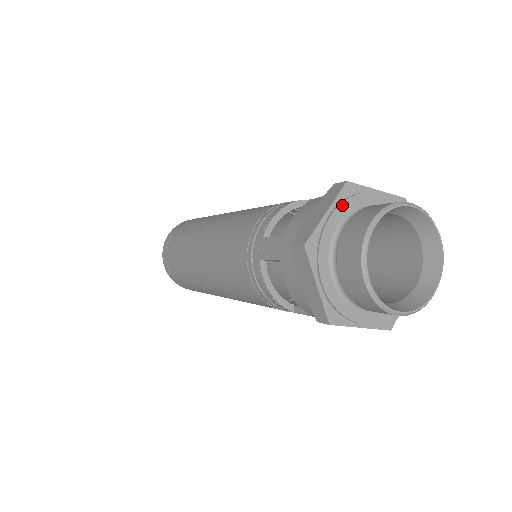
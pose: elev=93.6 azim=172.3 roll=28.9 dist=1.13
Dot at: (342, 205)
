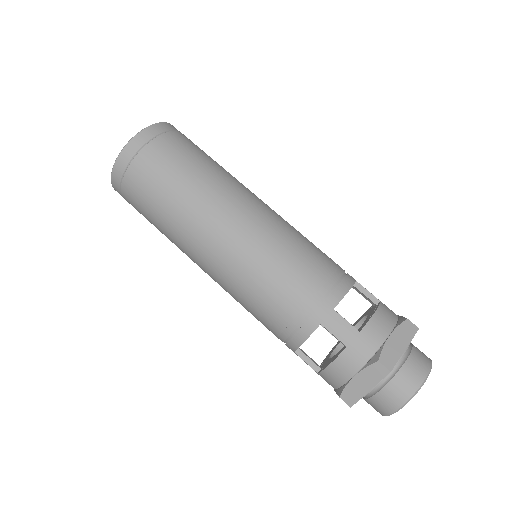
Dot at: (409, 344)
